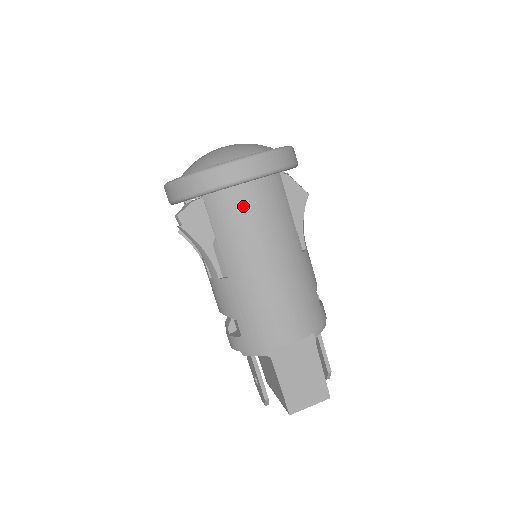
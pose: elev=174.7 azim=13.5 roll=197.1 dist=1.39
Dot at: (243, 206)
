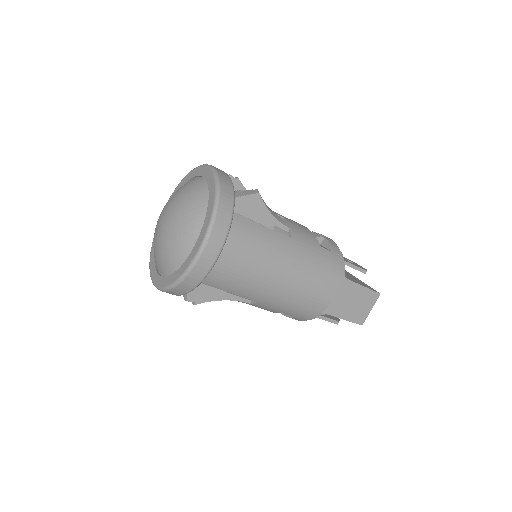
Dot at: (228, 265)
